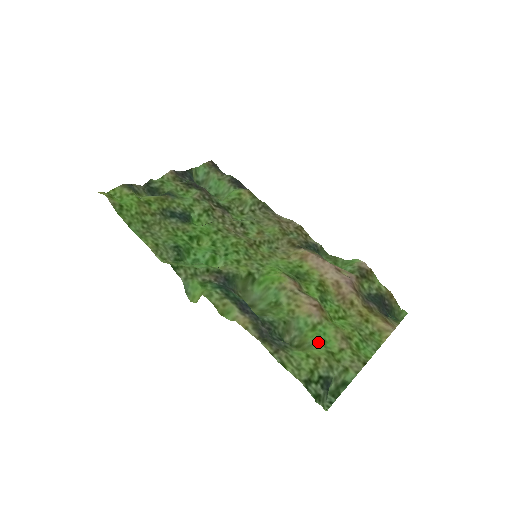
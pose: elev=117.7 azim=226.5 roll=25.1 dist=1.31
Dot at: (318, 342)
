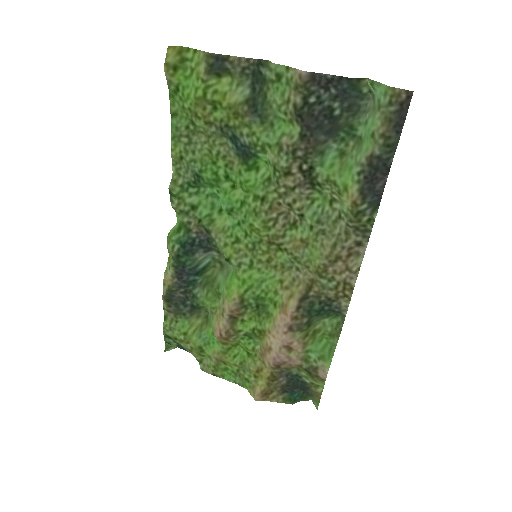
Dot at: (205, 338)
